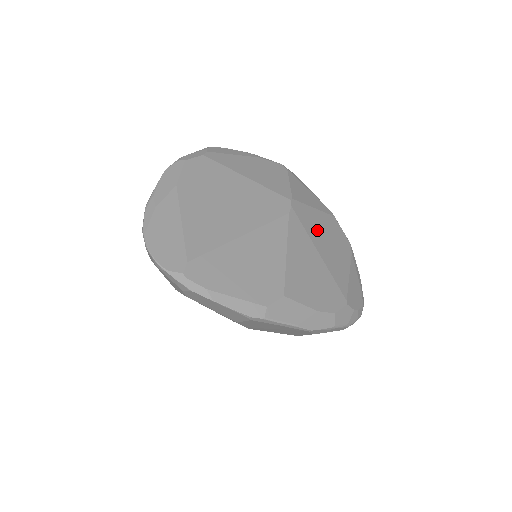
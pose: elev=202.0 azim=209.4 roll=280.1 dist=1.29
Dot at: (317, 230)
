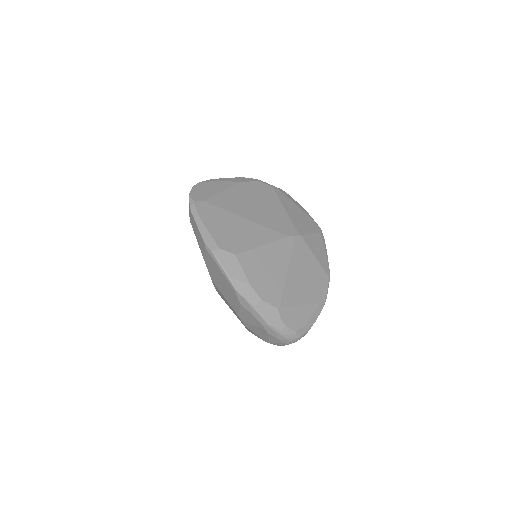
Dot at: (302, 264)
